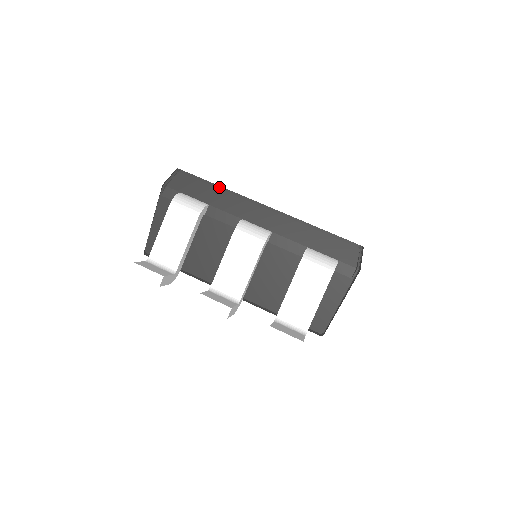
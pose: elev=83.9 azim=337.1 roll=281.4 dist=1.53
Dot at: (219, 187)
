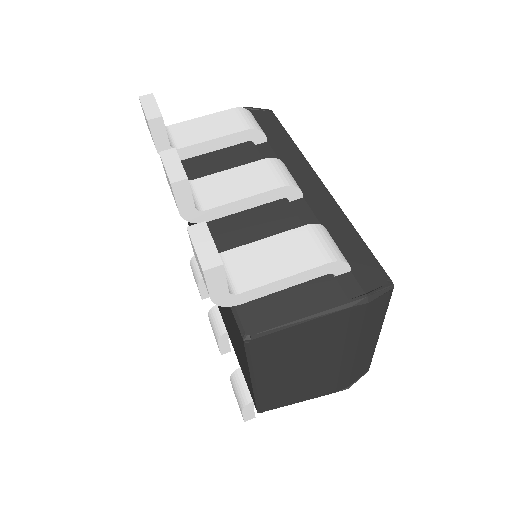
Dot at: (292, 141)
